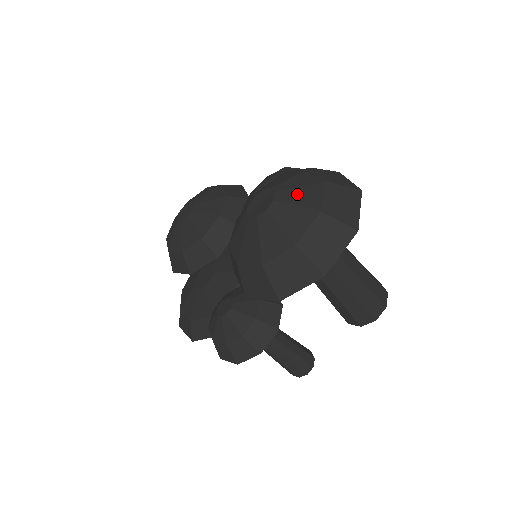
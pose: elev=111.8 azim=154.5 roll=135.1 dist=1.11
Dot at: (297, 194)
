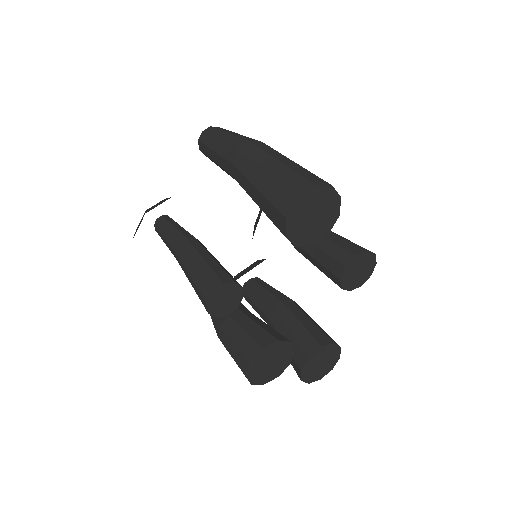
Dot at: occluded
